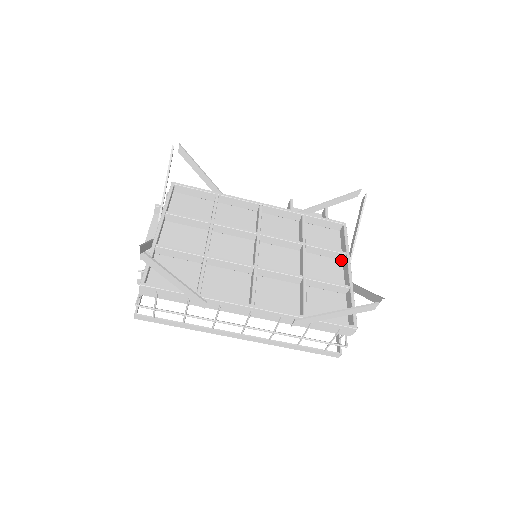
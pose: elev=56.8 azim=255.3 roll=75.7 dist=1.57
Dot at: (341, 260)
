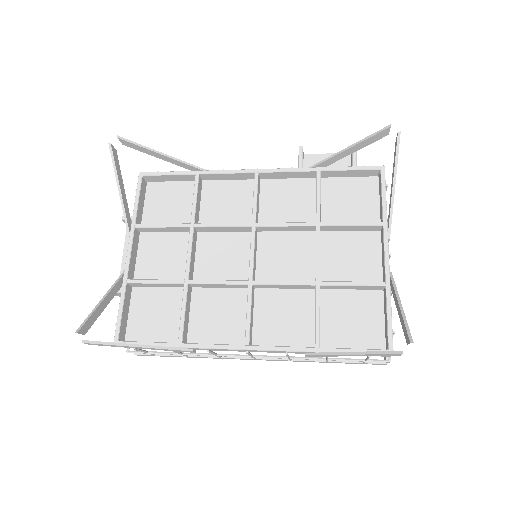
Dot at: (378, 231)
